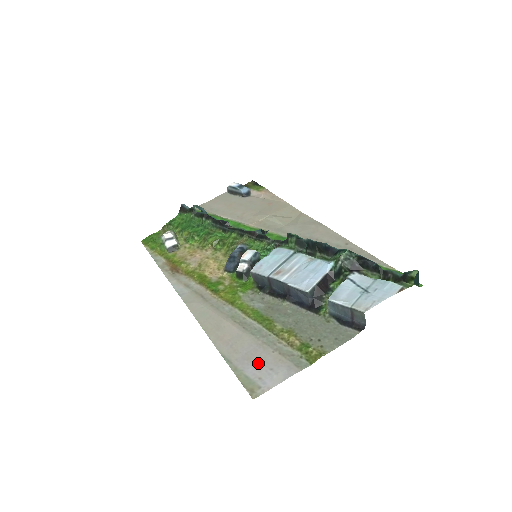
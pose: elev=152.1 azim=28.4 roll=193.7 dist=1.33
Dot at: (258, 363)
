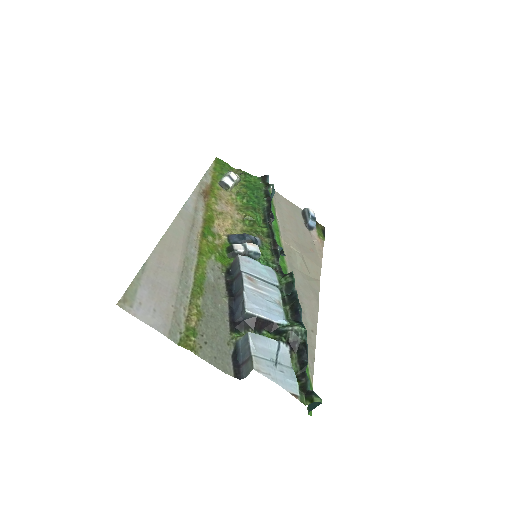
Dot at: (155, 296)
